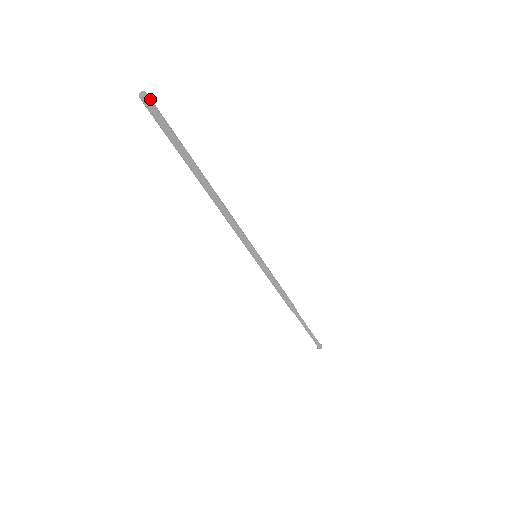
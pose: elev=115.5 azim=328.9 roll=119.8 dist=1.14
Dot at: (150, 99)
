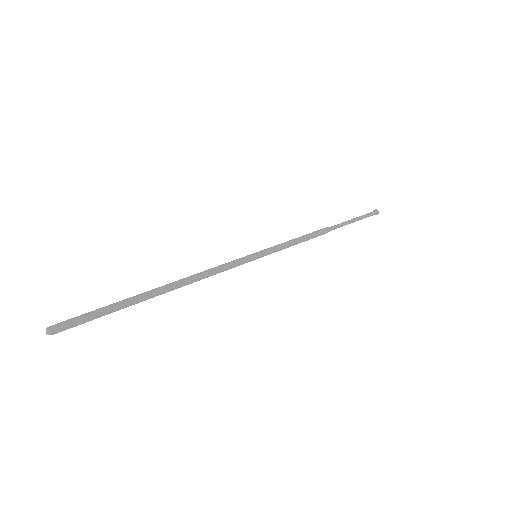
Dot at: (57, 327)
